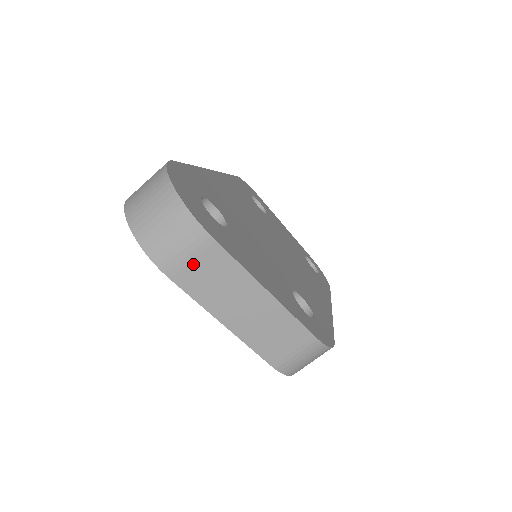
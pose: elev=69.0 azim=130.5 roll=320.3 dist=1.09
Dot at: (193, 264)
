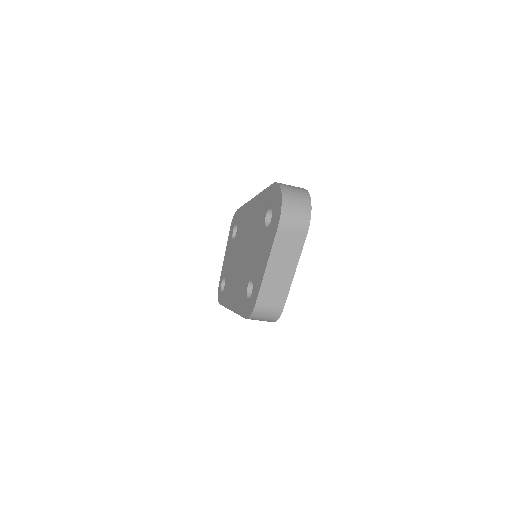
Dot at: (291, 233)
